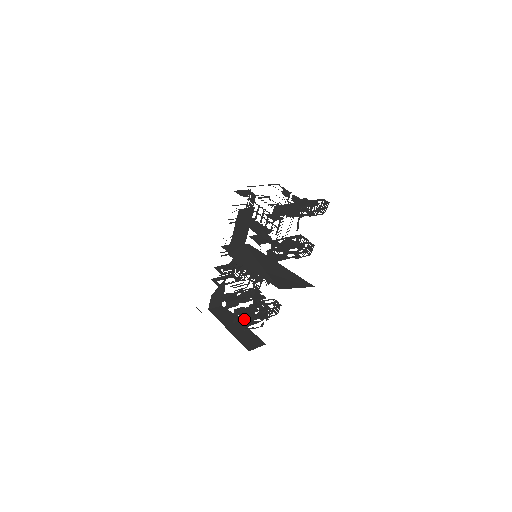
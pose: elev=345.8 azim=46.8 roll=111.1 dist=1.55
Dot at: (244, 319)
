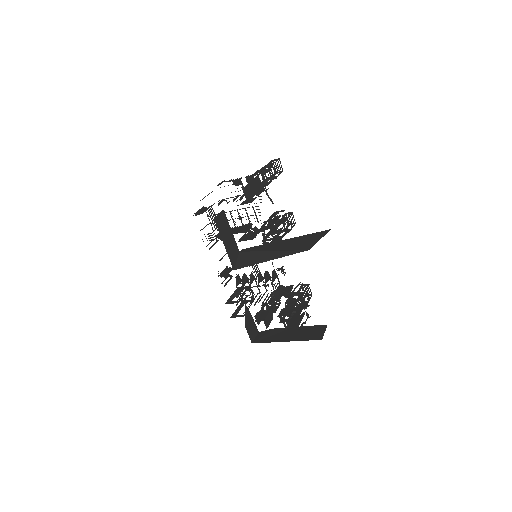
Dot at: (293, 317)
